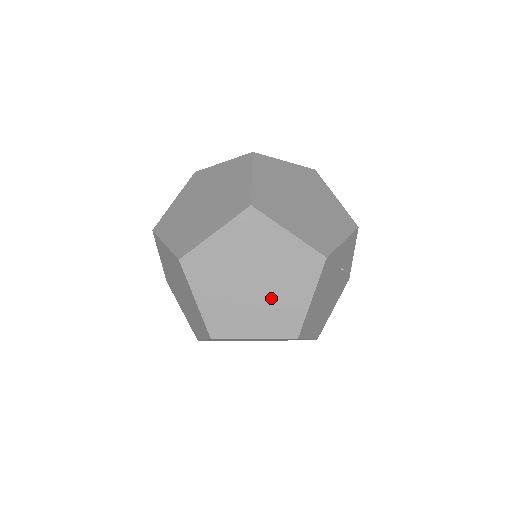
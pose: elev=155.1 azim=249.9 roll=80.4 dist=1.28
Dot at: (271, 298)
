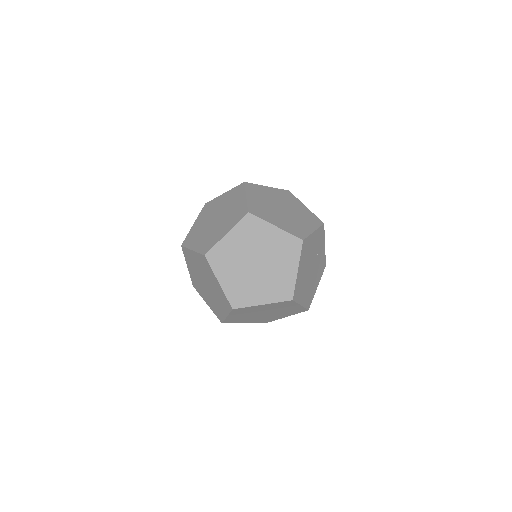
Dot at: (270, 274)
